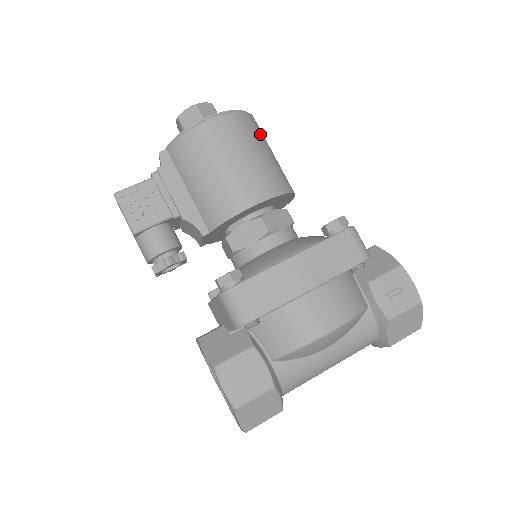
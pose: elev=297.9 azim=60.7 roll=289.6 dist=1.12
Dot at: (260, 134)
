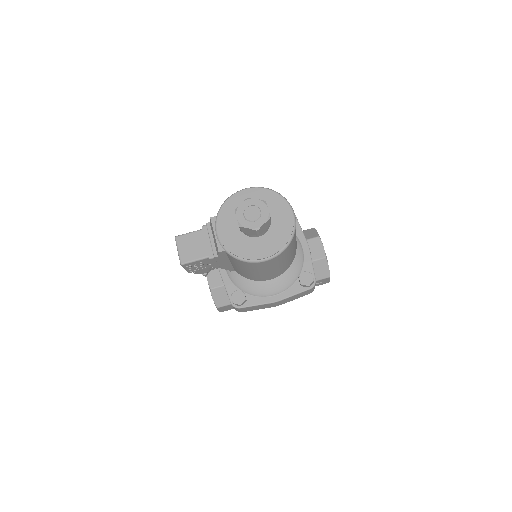
Dot at: (293, 244)
